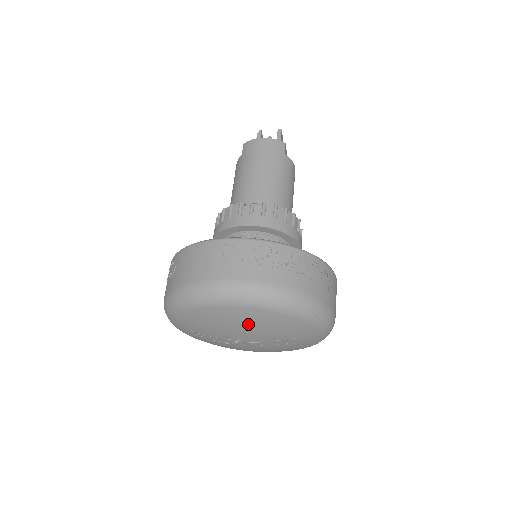
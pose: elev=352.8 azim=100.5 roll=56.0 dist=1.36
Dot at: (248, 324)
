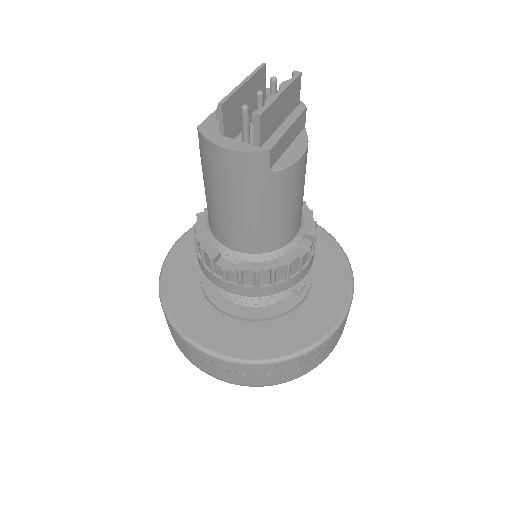
Dot at: occluded
